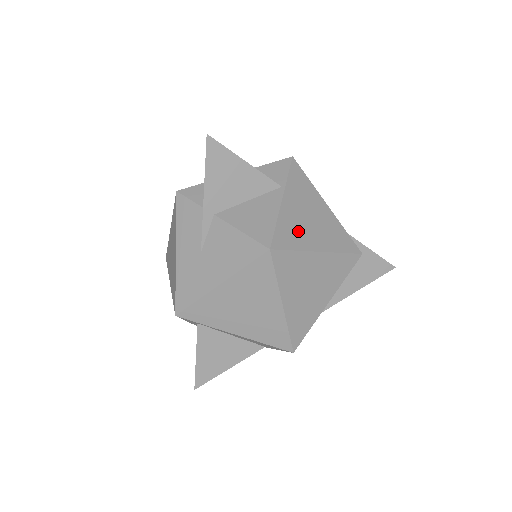
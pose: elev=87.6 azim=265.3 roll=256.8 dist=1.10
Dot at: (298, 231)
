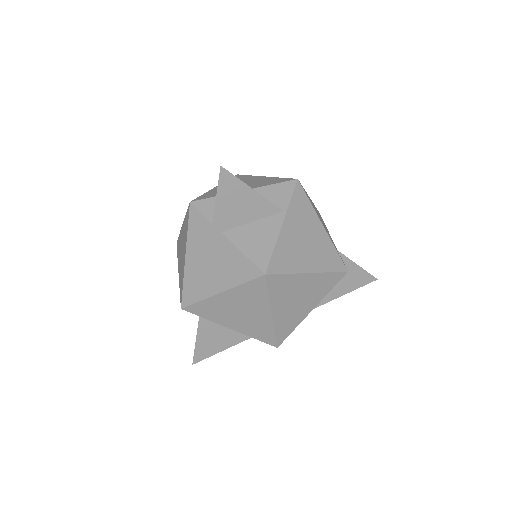
Dot at: (292, 255)
